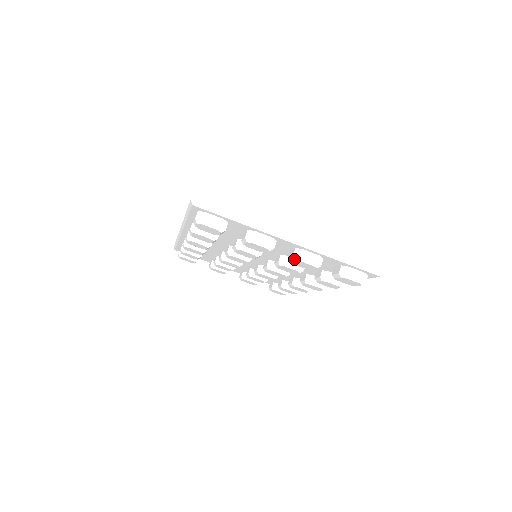
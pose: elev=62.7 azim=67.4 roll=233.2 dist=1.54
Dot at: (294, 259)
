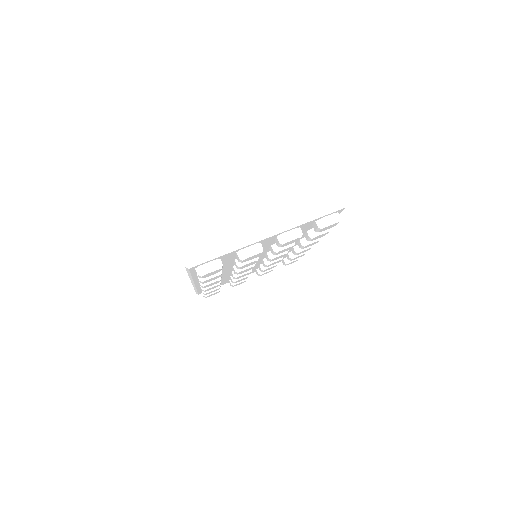
Dot at: (282, 244)
